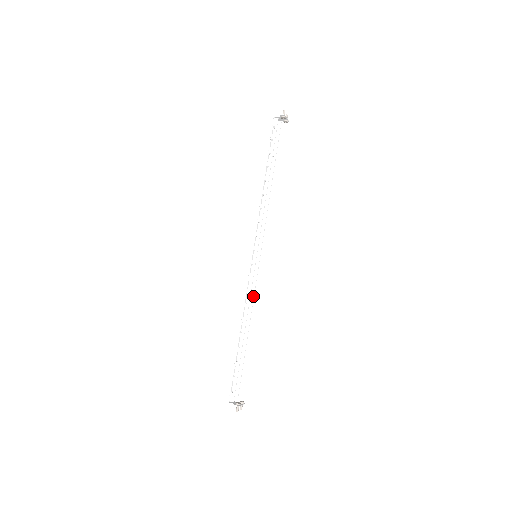
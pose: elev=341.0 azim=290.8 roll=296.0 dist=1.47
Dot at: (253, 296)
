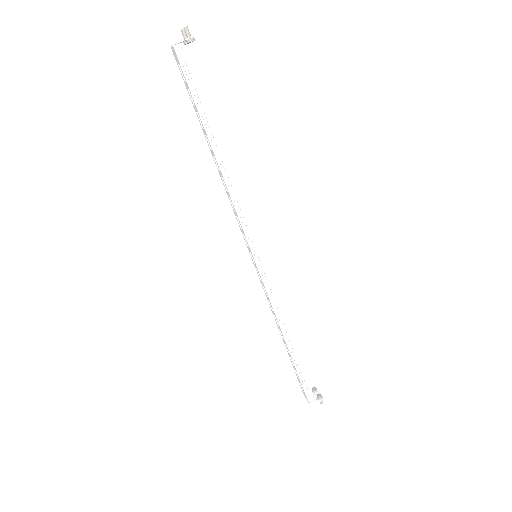
Dot at: occluded
